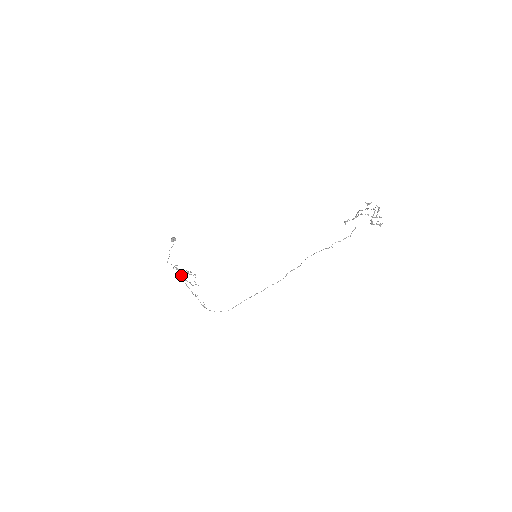
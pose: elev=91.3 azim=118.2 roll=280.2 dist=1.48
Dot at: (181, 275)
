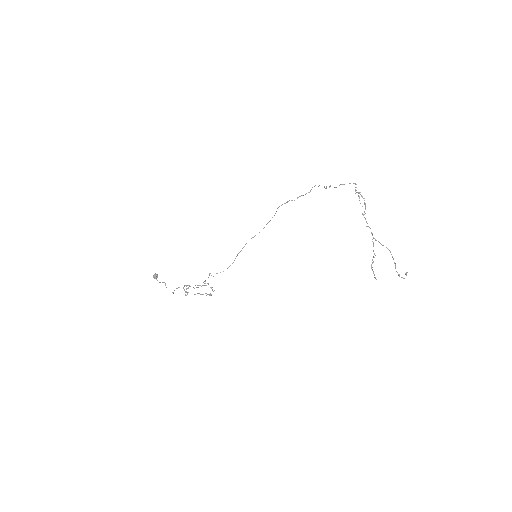
Dot at: occluded
